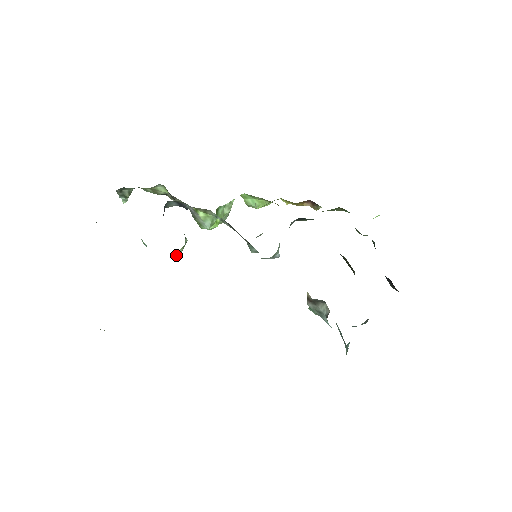
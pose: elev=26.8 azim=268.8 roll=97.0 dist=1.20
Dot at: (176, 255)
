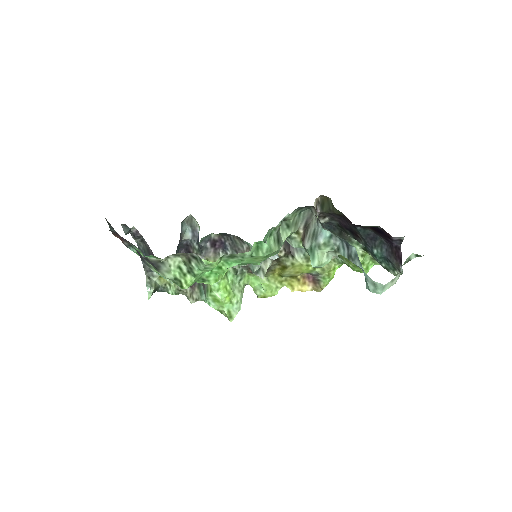
Dot at: occluded
